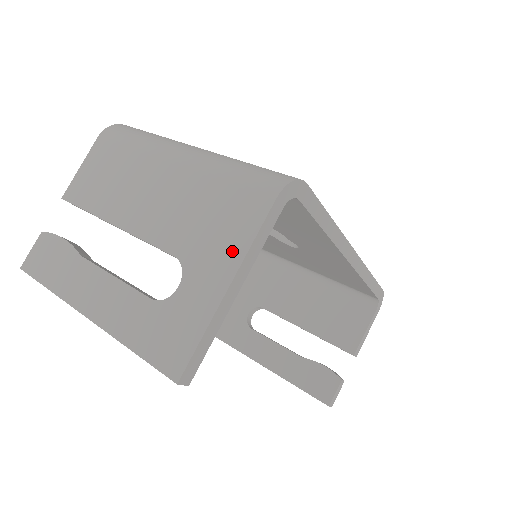
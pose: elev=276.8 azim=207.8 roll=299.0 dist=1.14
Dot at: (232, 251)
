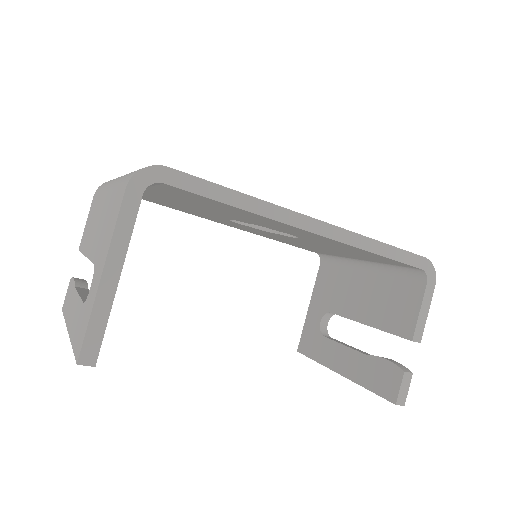
Dot at: (107, 244)
